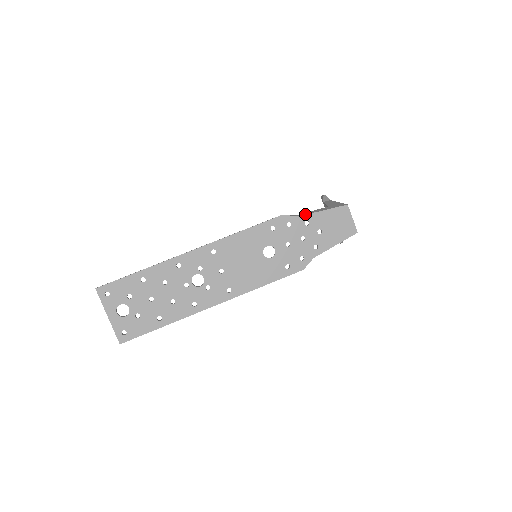
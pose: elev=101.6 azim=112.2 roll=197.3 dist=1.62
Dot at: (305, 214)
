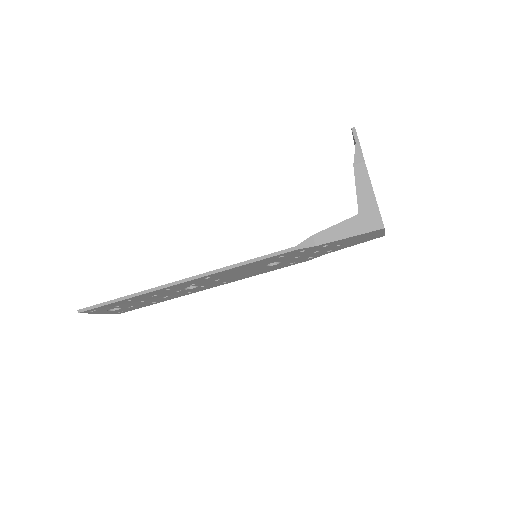
Dot at: (325, 243)
